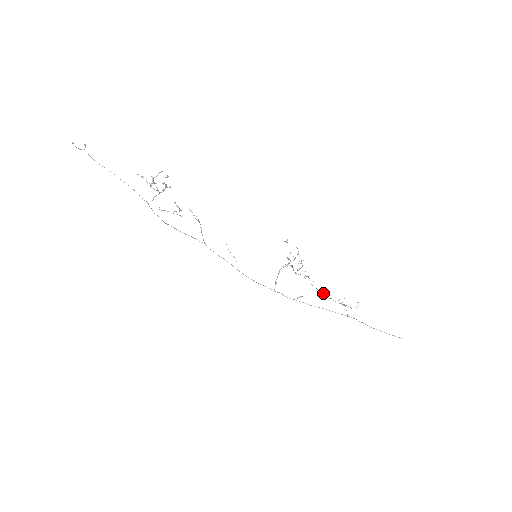
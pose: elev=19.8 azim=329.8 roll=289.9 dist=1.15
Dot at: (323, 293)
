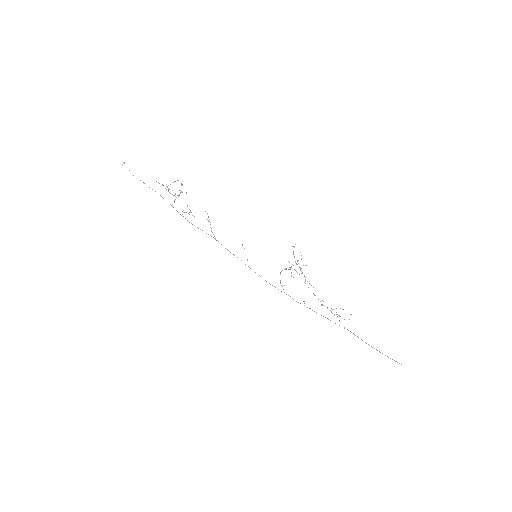
Dot at: occluded
